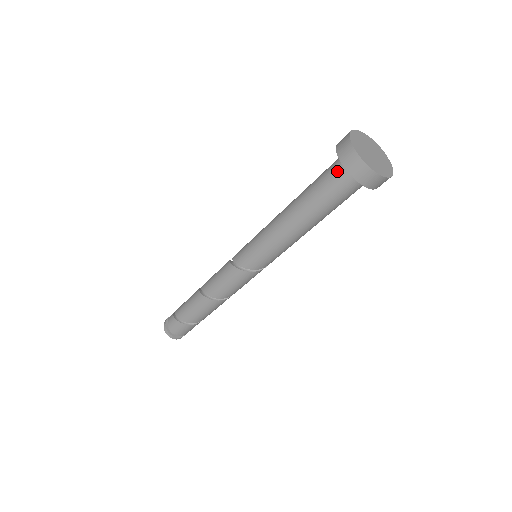
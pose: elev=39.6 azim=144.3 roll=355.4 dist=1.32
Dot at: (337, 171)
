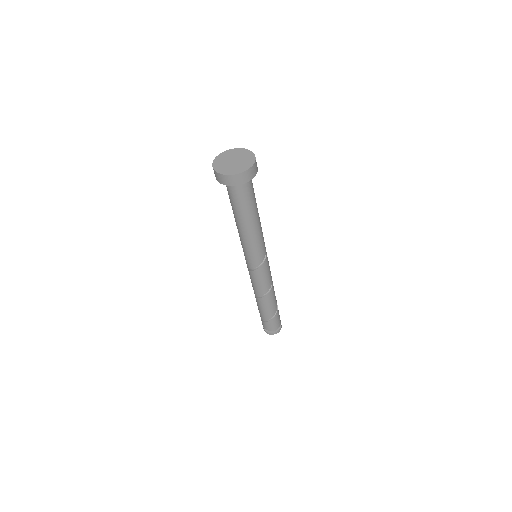
Dot at: (227, 186)
